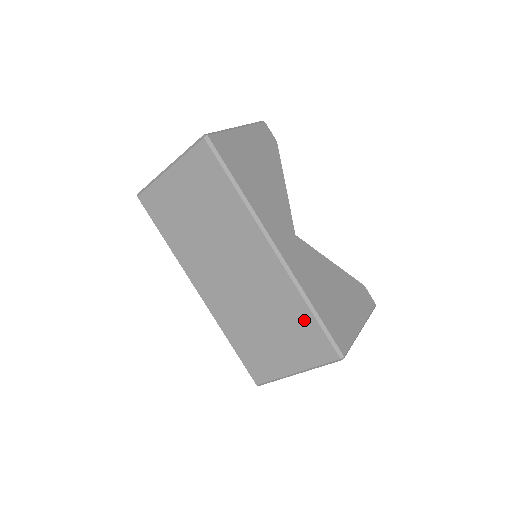
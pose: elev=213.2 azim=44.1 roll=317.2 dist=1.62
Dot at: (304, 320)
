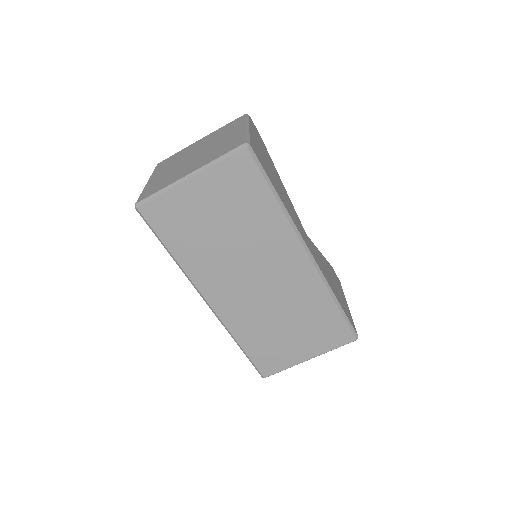
Dot at: (328, 313)
